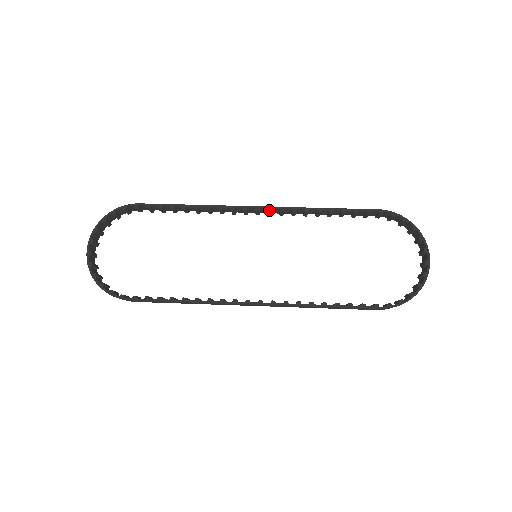
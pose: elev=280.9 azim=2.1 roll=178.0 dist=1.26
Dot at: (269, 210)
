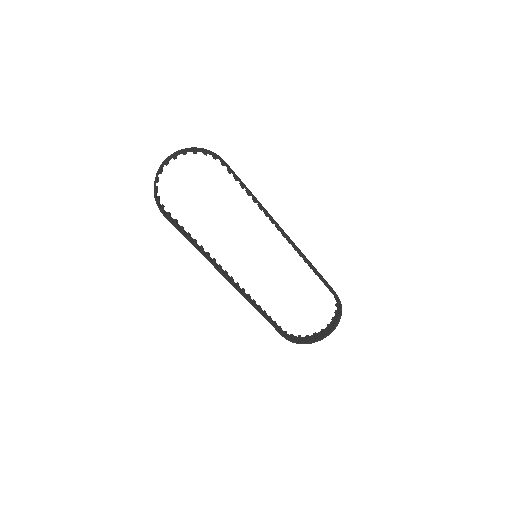
Dot at: (289, 243)
